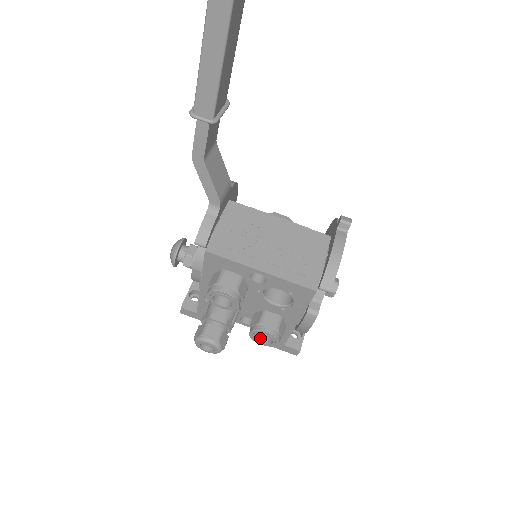
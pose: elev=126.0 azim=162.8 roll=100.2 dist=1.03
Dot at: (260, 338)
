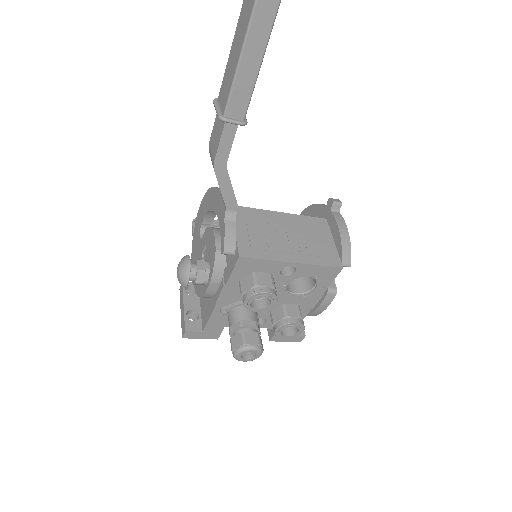
Dot at: (283, 332)
